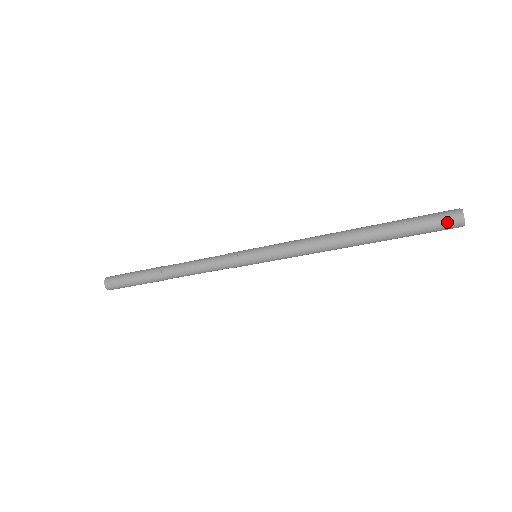
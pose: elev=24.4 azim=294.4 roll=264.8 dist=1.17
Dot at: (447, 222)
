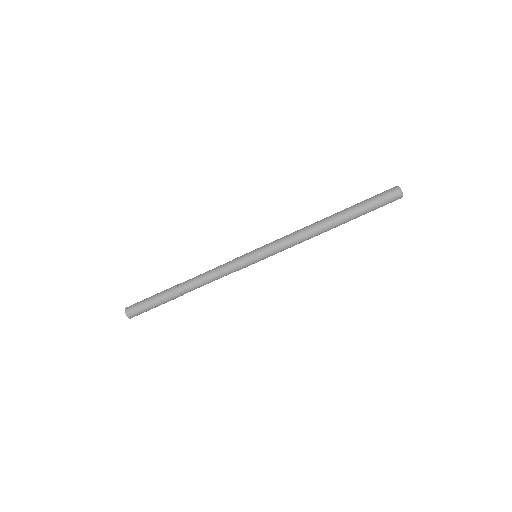
Dot at: (391, 195)
